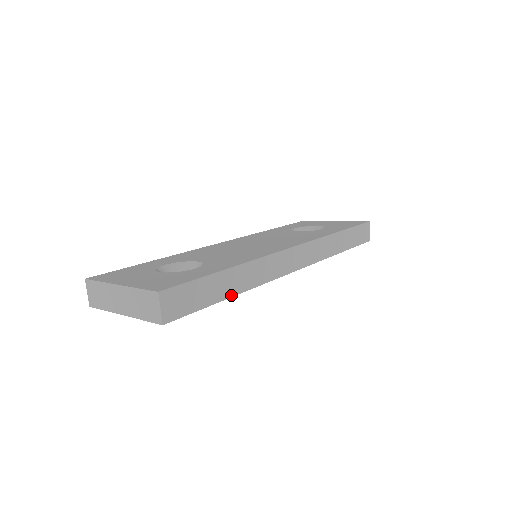
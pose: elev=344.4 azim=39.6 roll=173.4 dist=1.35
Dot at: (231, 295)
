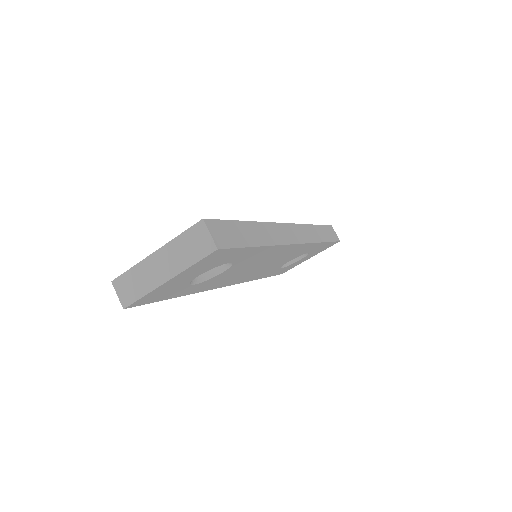
Dot at: (260, 245)
